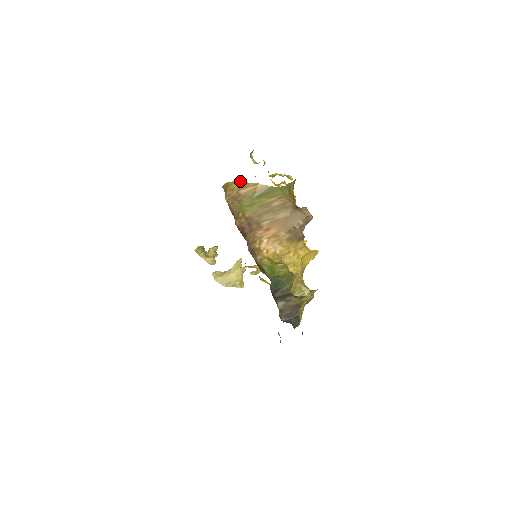
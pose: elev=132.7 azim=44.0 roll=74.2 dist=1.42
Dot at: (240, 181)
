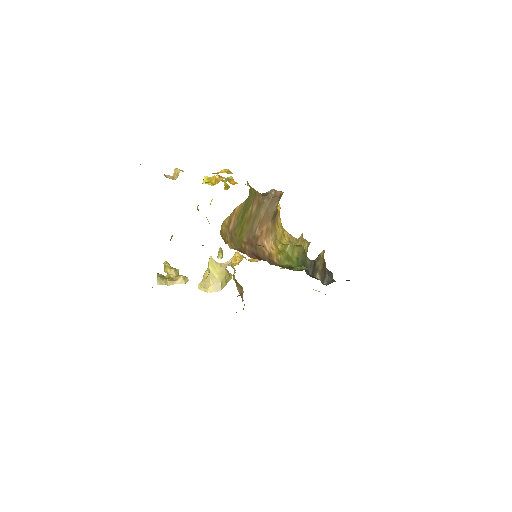
Dot at: (223, 221)
